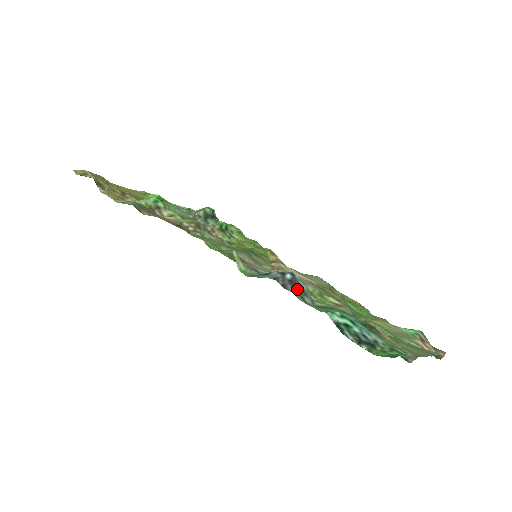
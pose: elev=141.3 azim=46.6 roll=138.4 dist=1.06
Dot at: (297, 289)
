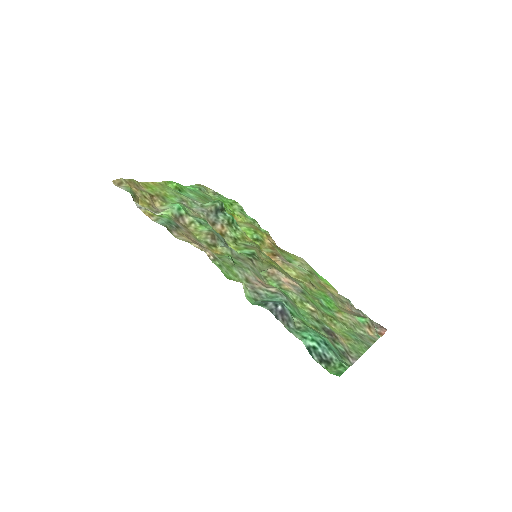
Dot at: (285, 318)
